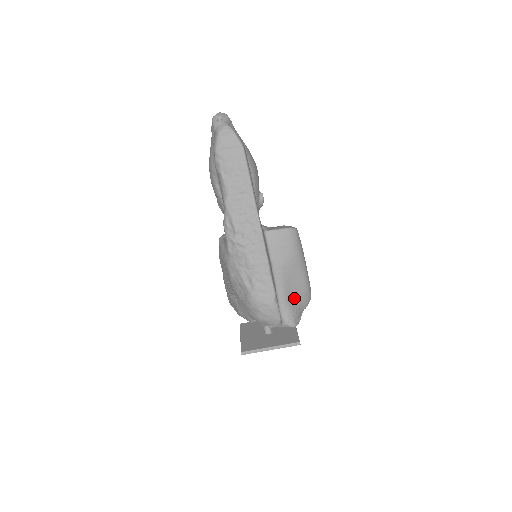
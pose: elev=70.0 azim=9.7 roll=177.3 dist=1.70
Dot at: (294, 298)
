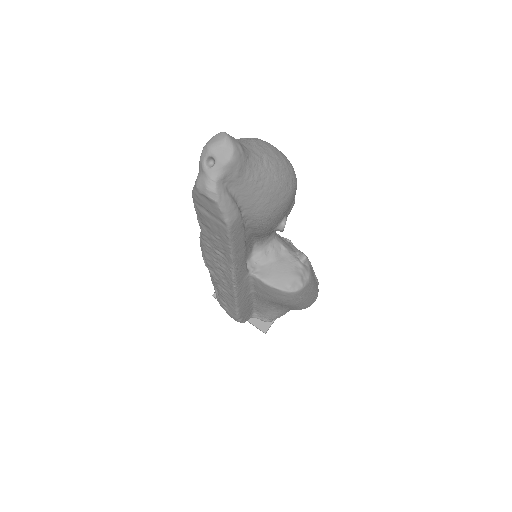
Dot at: (278, 309)
